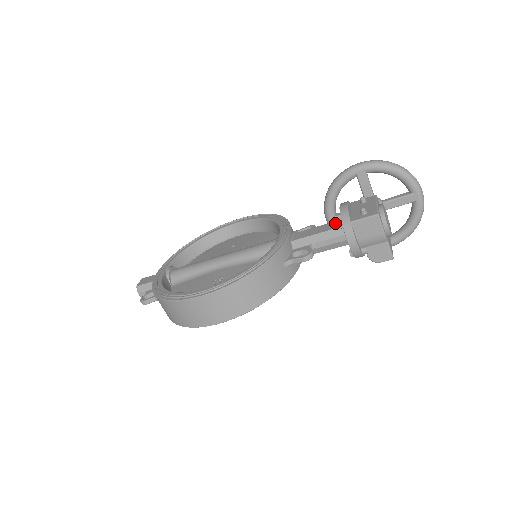
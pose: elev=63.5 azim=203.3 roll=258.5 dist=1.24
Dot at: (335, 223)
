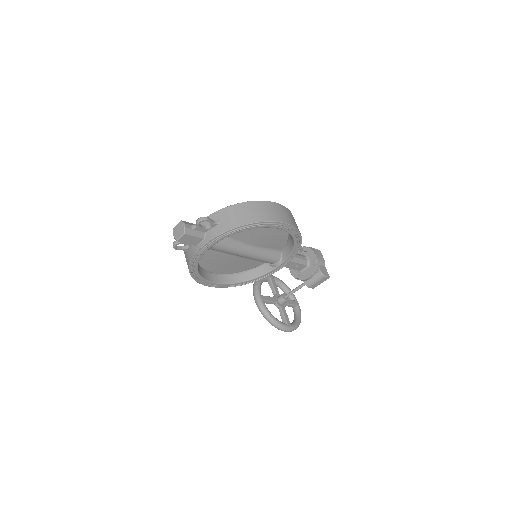
Dot at: occluded
